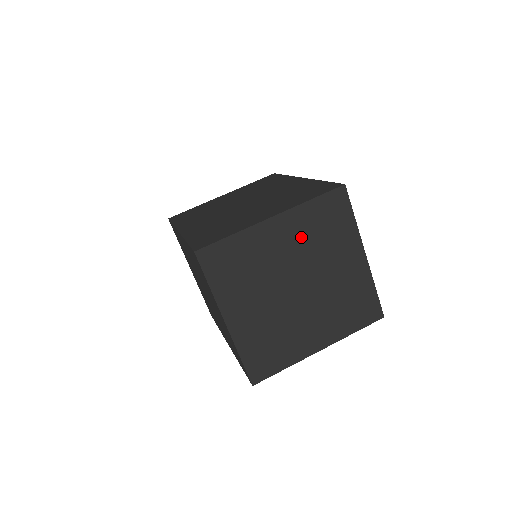
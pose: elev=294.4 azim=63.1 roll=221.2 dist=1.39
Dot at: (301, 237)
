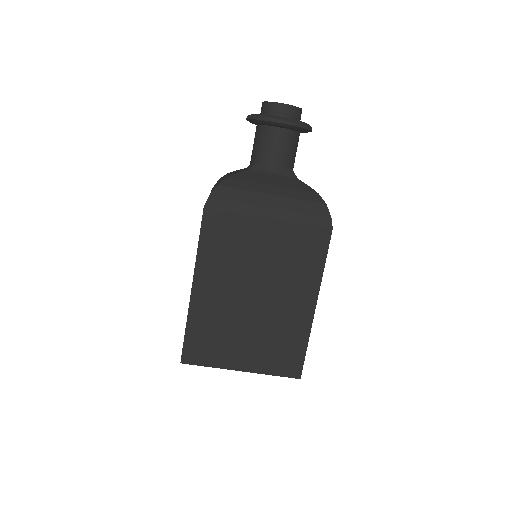
Dot at: occluded
